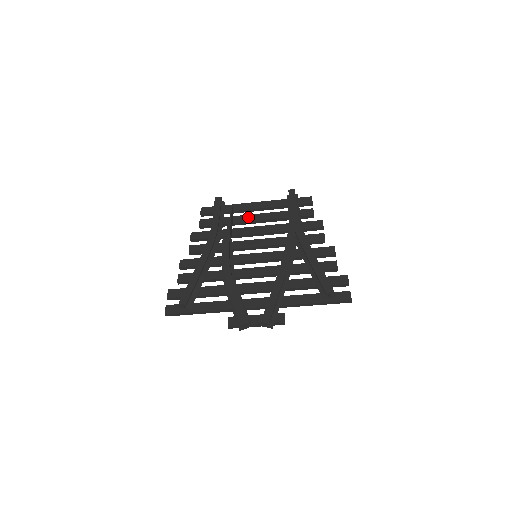
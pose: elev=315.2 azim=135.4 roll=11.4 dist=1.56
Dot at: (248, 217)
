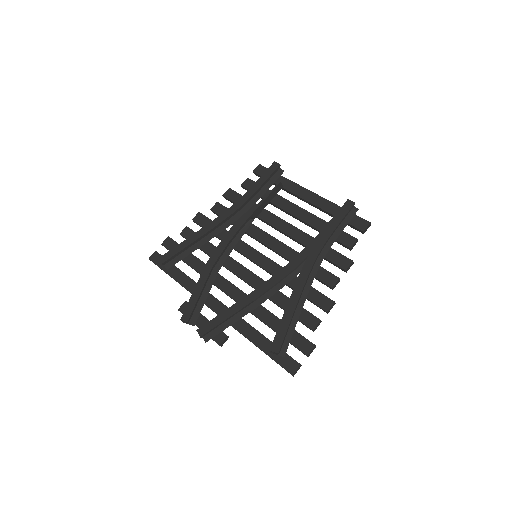
Dot at: (288, 205)
